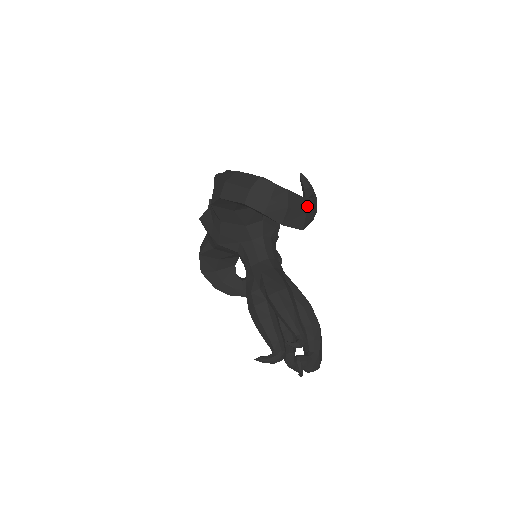
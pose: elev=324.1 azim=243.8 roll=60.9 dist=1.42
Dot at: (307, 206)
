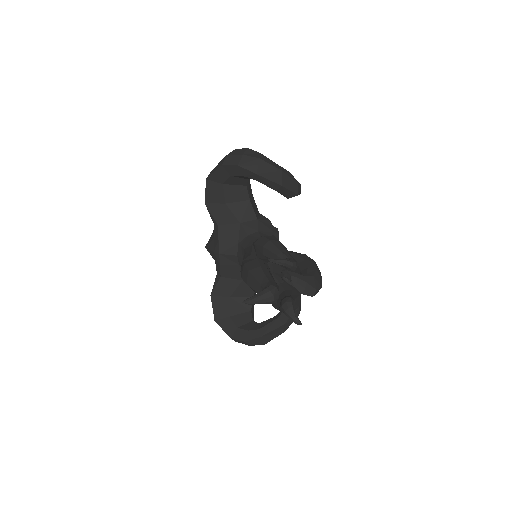
Dot at: (283, 170)
